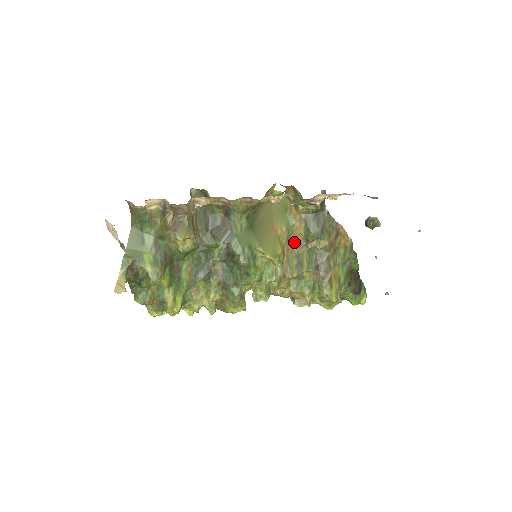
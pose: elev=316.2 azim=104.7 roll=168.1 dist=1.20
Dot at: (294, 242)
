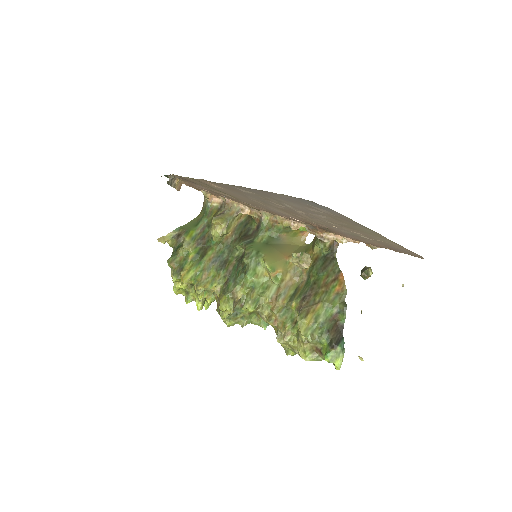
Dot at: (299, 276)
